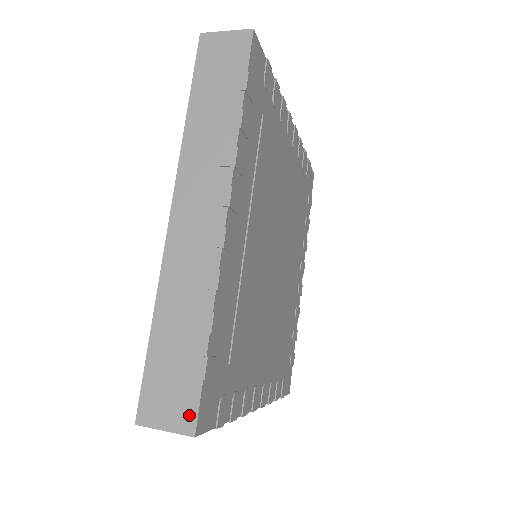
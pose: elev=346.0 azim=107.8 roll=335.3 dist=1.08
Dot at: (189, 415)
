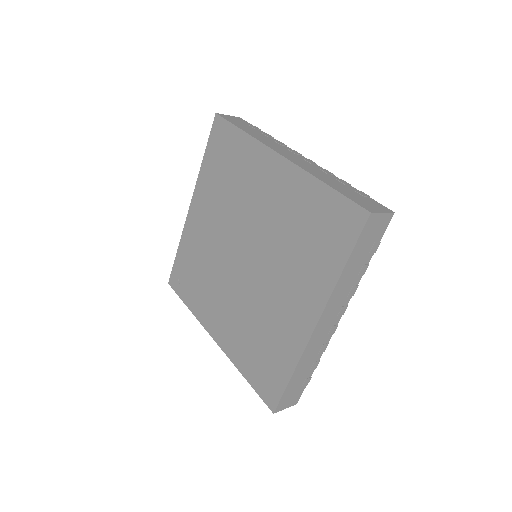
Dot at: (383, 207)
